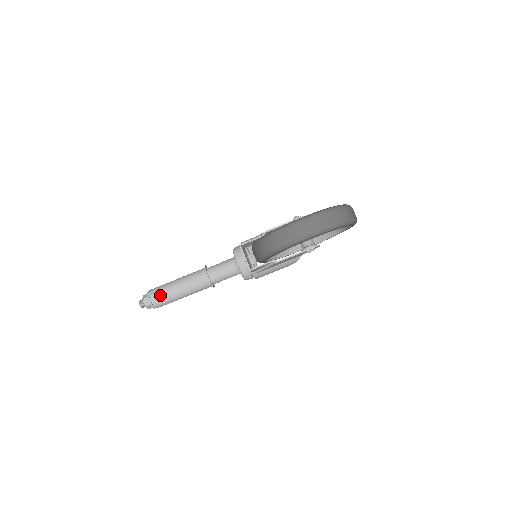
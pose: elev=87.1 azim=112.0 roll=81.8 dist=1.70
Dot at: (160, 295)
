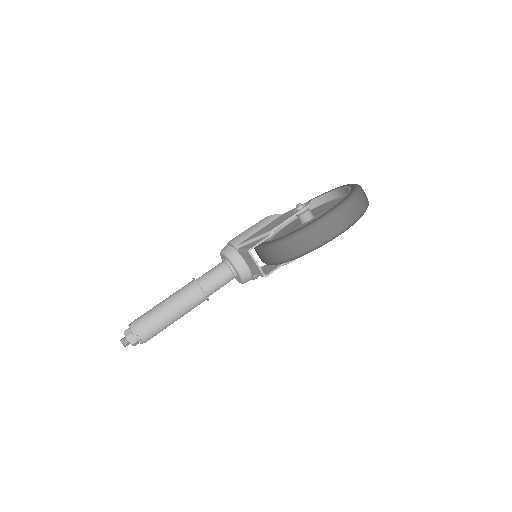
Dot at: (149, 327)
